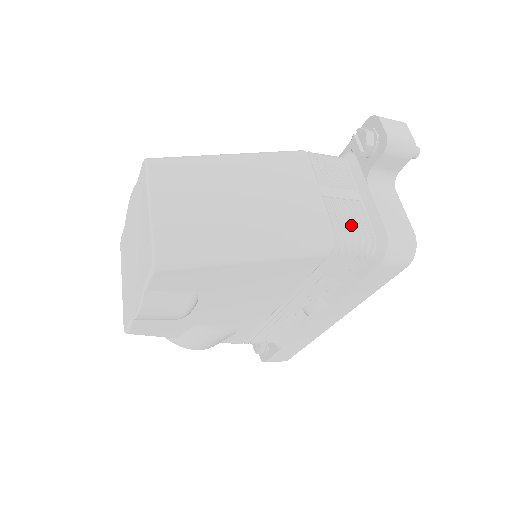
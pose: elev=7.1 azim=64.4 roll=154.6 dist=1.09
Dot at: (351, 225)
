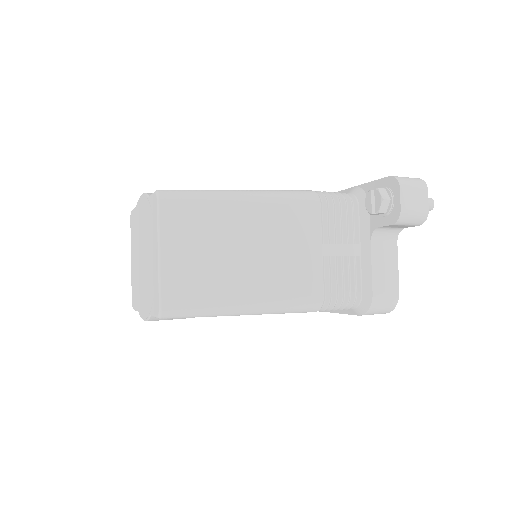
Dot at: (342, 287)
